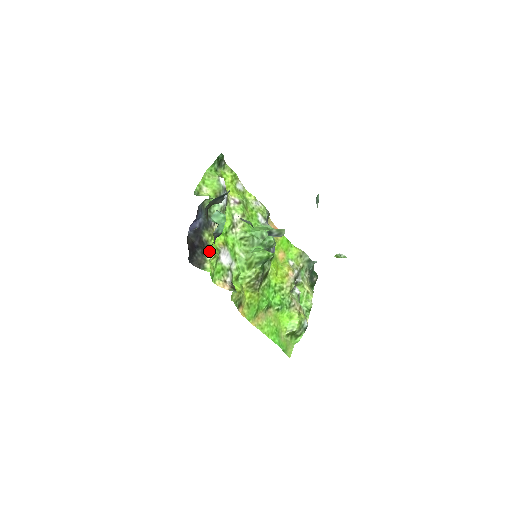
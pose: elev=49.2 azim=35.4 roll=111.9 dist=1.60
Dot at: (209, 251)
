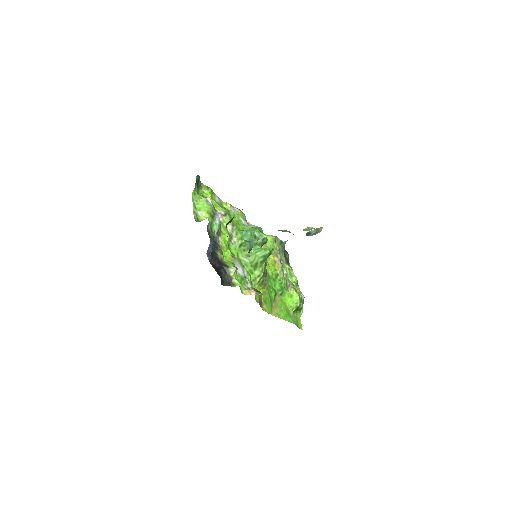
Dot at: (229, 268)
